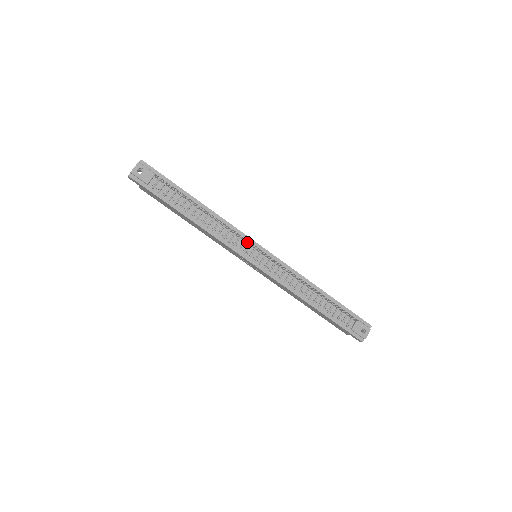
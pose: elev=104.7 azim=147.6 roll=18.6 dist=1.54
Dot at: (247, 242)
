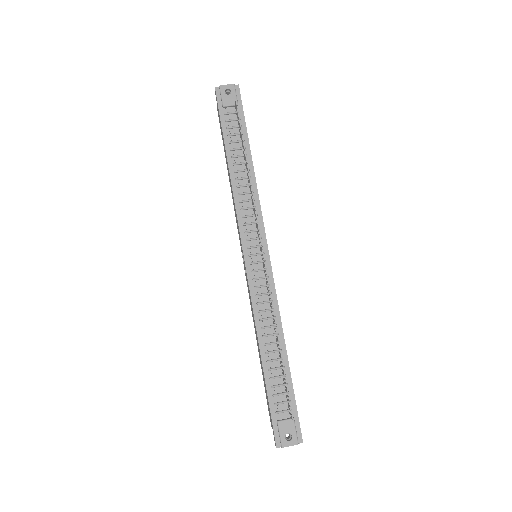
Dot at: (258, 232)
